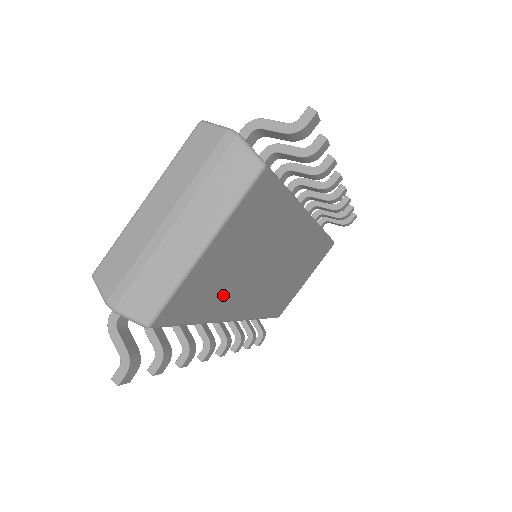
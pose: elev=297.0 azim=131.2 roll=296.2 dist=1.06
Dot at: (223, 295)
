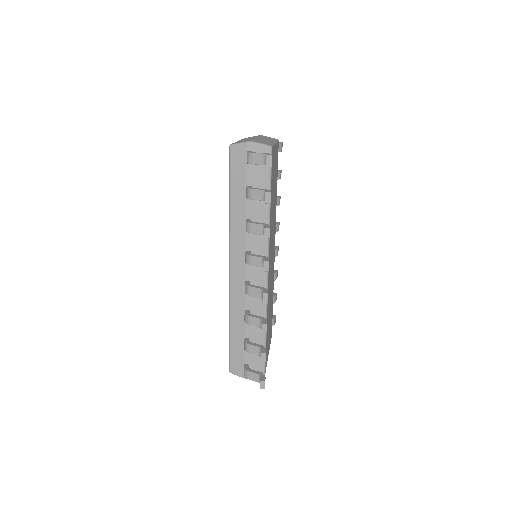
Dot at: (272, 206)
